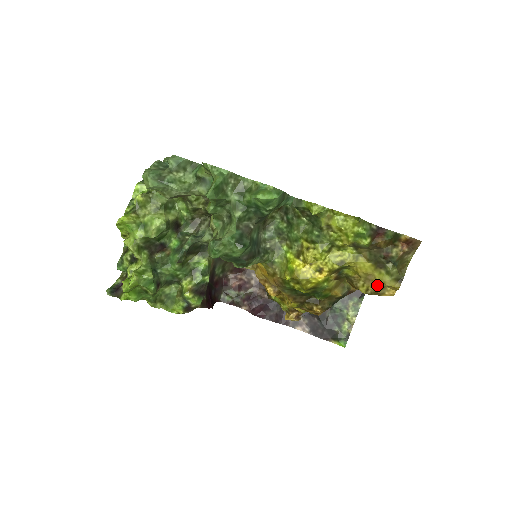
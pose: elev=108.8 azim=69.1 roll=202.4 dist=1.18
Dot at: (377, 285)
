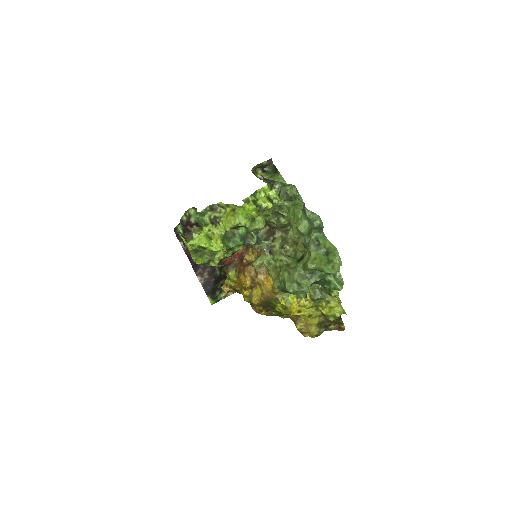
Dot at: (307, 331)
